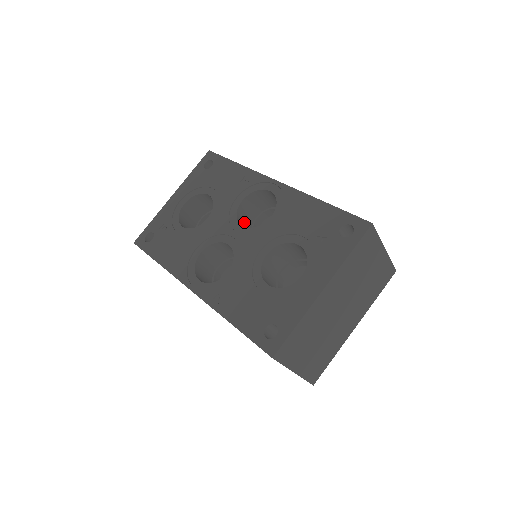
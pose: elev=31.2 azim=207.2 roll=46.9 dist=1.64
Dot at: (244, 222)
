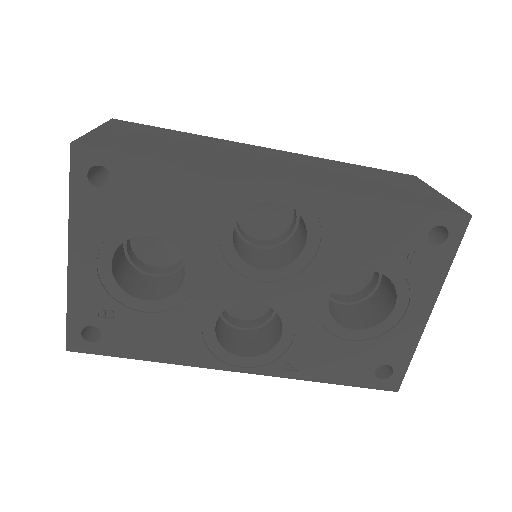
Dot at: (237, 244)
